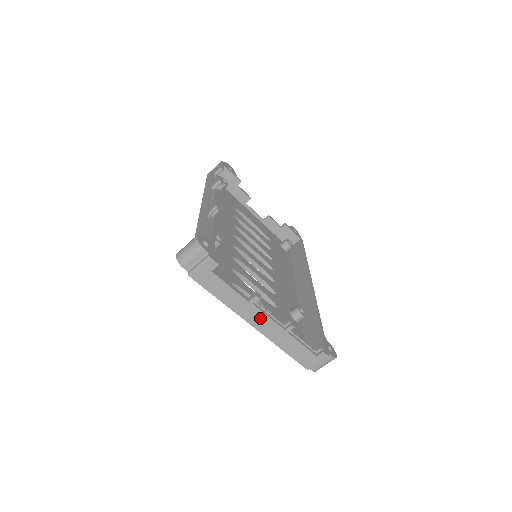
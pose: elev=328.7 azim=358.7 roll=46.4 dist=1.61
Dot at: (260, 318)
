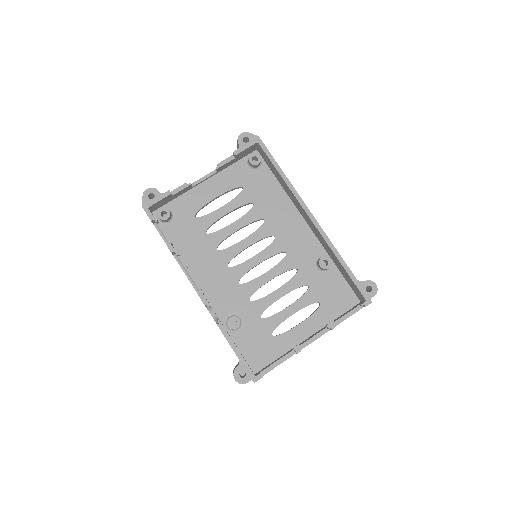
Dot at: occluded
